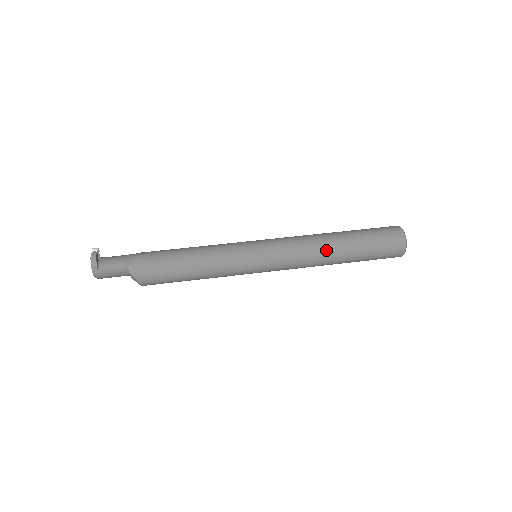
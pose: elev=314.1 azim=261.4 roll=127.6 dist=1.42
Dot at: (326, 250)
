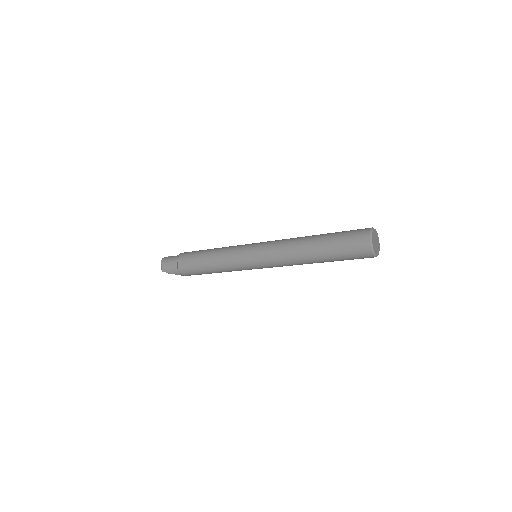
Dot at: occluded
